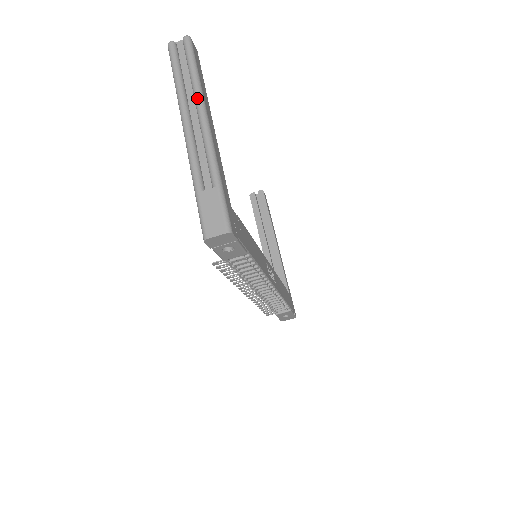
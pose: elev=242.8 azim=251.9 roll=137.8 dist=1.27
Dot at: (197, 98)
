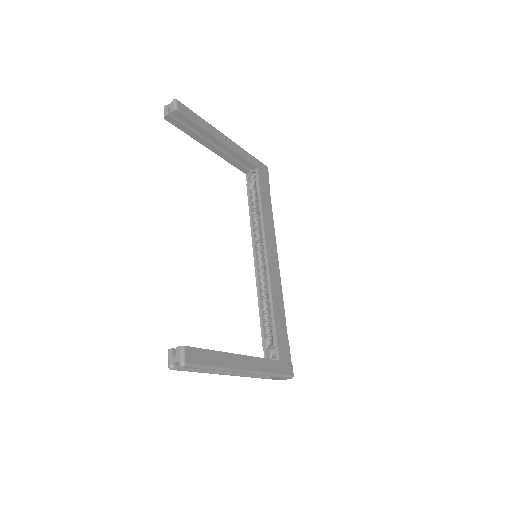
Dot at: occluded
